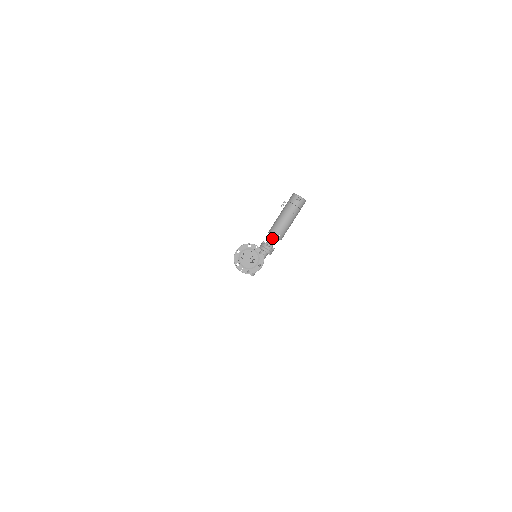
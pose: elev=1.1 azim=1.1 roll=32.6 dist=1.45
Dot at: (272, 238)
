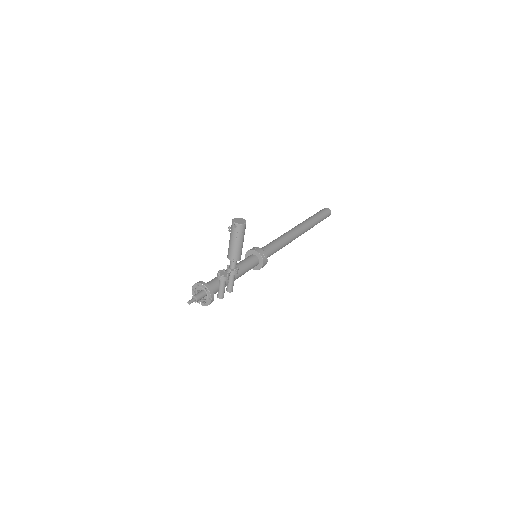
Dot at: (231, 261)
